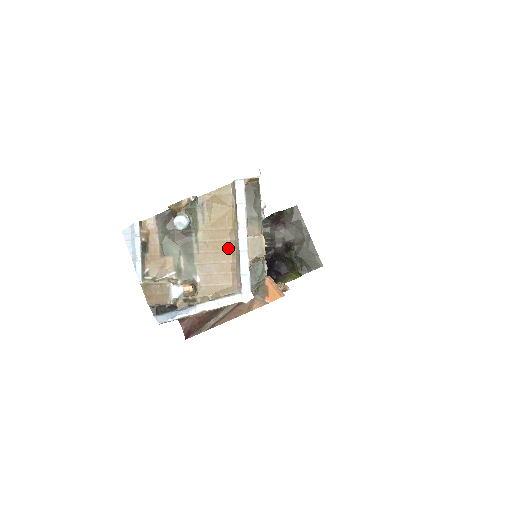
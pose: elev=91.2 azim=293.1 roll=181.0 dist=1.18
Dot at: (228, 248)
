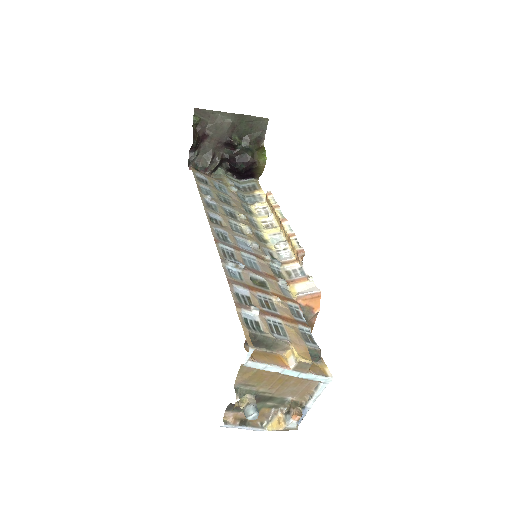
Dot at: (286, 378)
